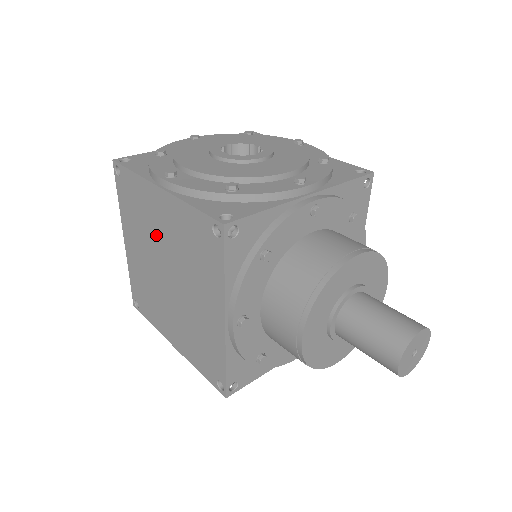
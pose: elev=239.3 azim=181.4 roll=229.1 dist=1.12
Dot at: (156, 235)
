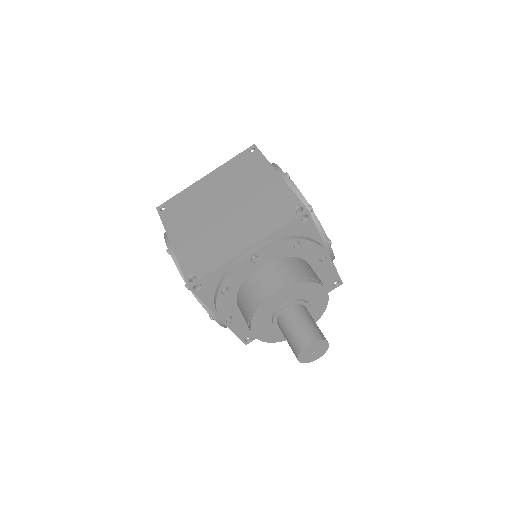
Dot at: (243, 188)
